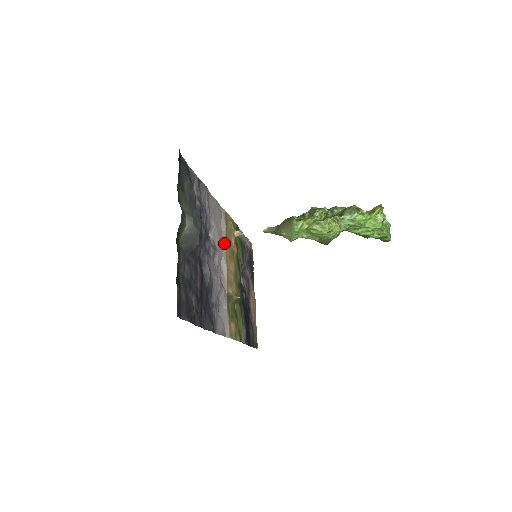
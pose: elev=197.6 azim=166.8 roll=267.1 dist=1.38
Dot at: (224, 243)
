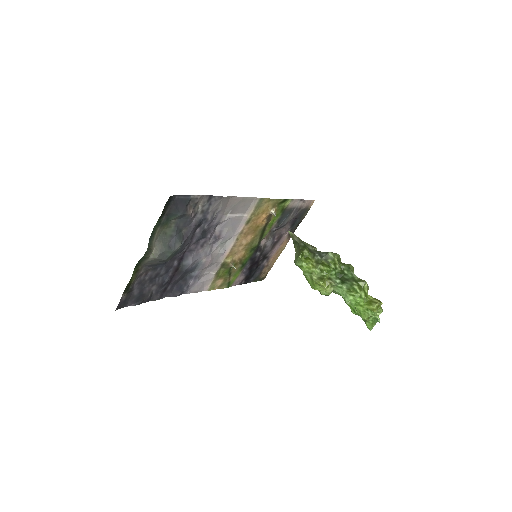
Dot at: (241, 226)
